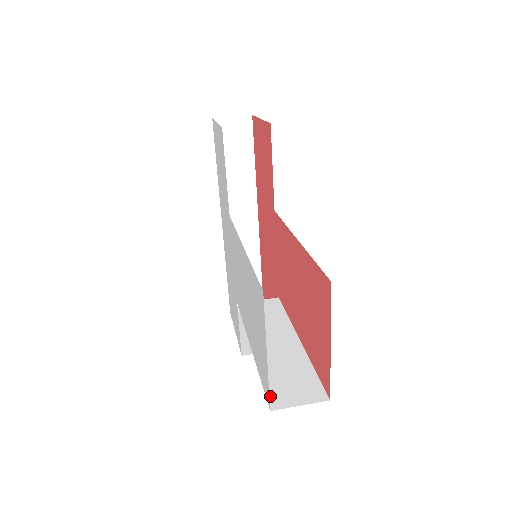
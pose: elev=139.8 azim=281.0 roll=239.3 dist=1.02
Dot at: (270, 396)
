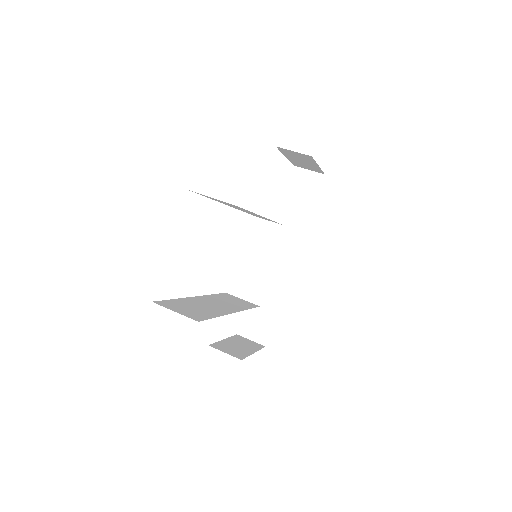
Dot at: (164, 301)
